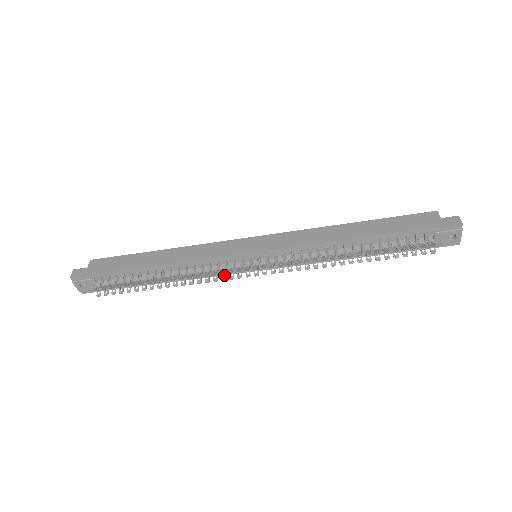
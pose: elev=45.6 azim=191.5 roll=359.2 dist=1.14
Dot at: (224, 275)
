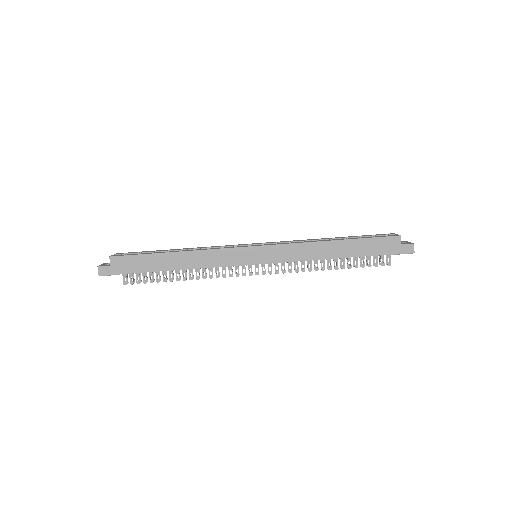
Dot at: occluded
